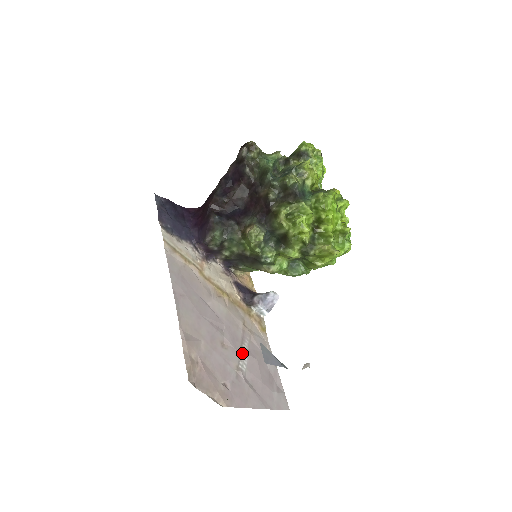
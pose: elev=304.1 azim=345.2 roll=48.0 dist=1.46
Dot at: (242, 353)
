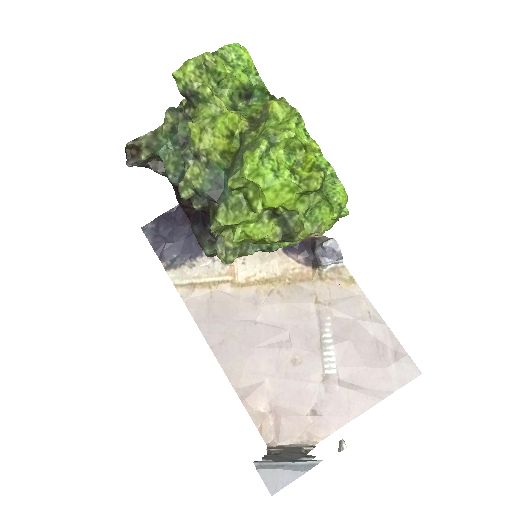
Dot at: (324, 350)
